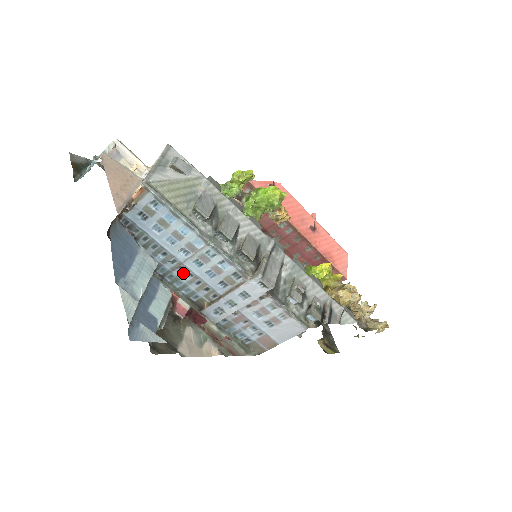
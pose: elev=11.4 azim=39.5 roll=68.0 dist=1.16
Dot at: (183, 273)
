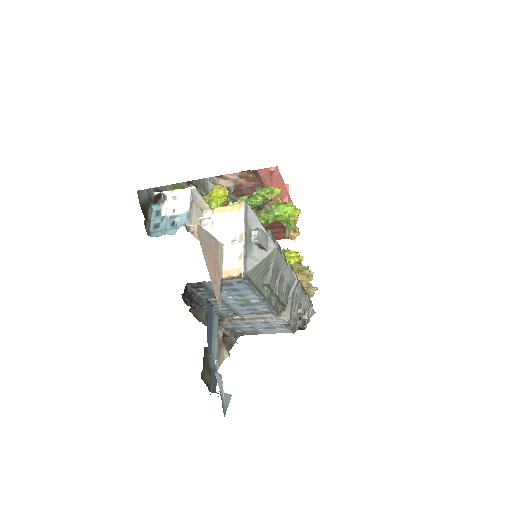
Dot at: (222, 306)
